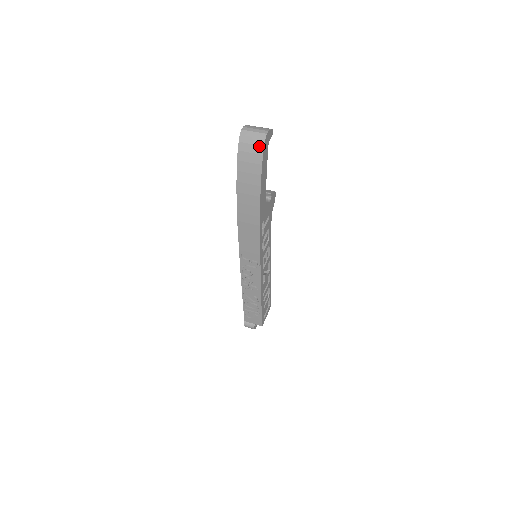
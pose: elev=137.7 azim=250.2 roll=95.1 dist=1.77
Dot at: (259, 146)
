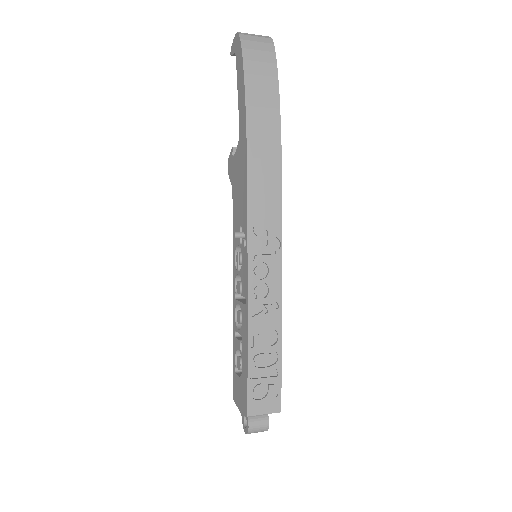
Dot at: (268, 44)
